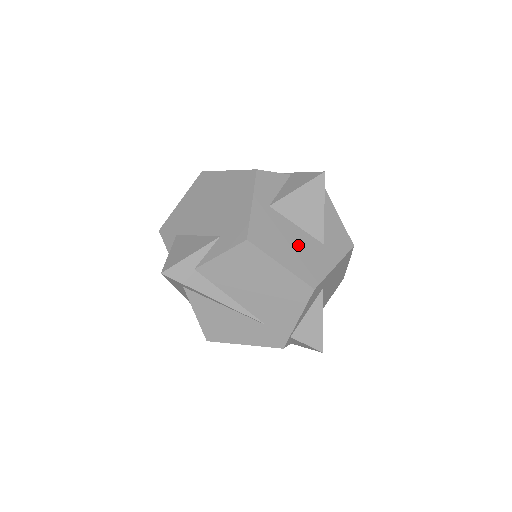
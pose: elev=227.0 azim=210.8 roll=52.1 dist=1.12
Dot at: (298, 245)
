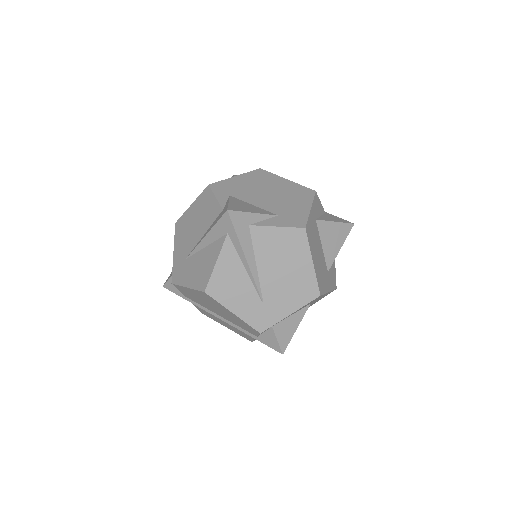
Dot at: (320, 259)
